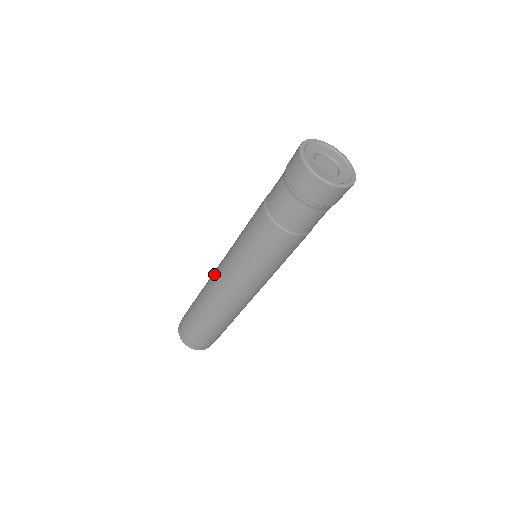
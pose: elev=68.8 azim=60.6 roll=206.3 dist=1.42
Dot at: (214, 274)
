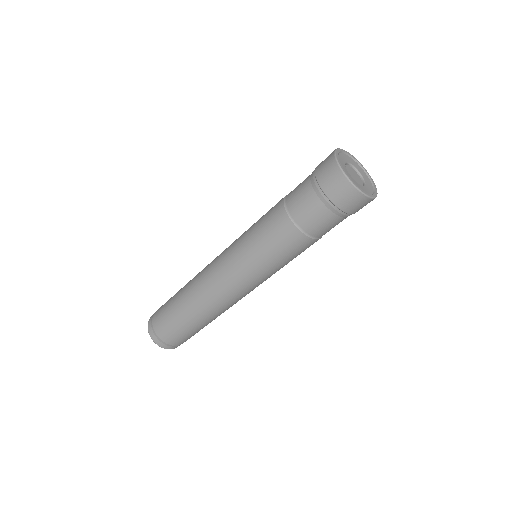
Dot at: (207, 267)
